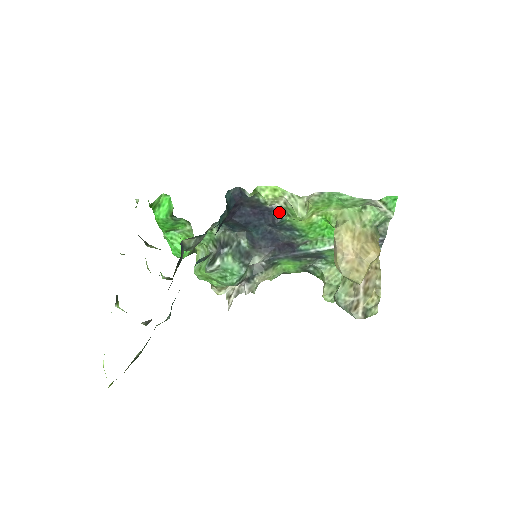
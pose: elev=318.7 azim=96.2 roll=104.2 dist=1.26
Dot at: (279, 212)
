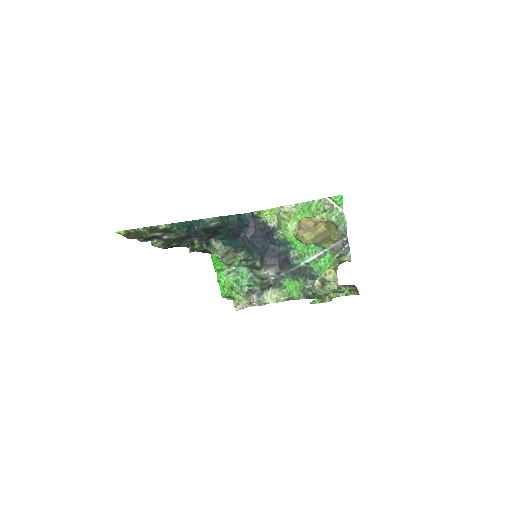
Dot at: (275, 228)
